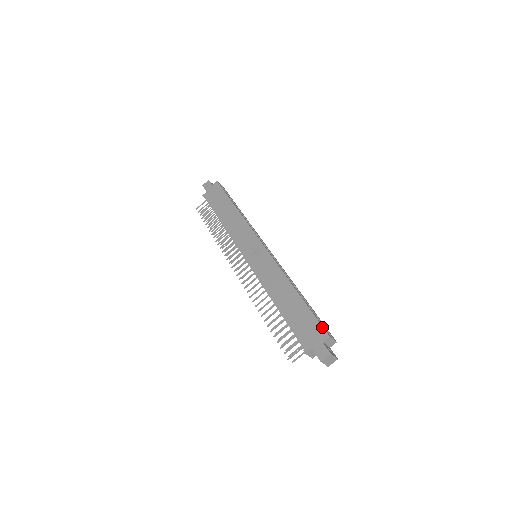
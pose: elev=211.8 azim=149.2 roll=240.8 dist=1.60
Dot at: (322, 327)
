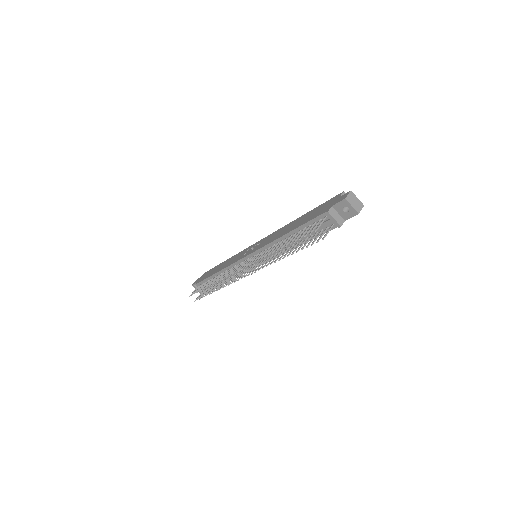
Dot at: (334, 197)
